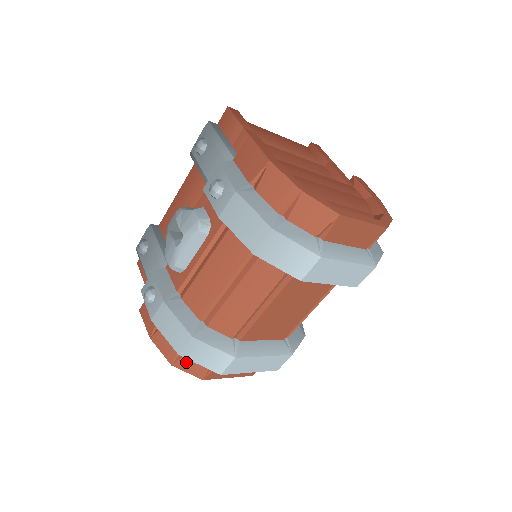
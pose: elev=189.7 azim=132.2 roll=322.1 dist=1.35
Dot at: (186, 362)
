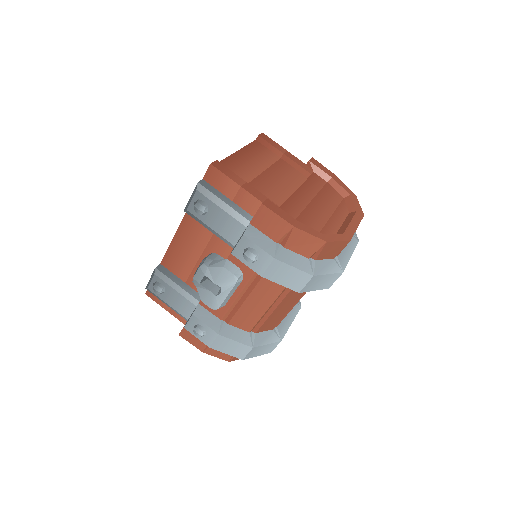
Dot at: occluded
